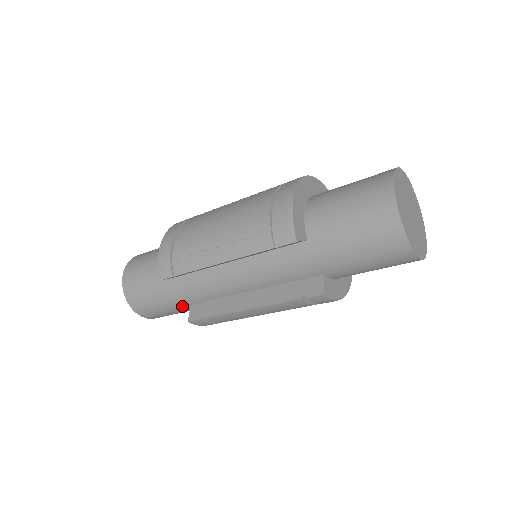
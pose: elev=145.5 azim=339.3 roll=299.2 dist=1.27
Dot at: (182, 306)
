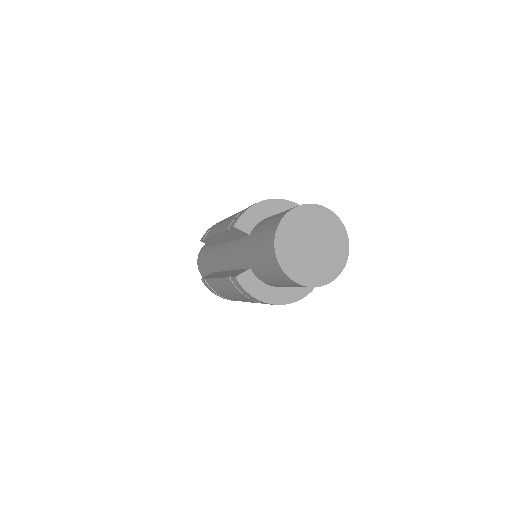
Dot at: (211, 272)
